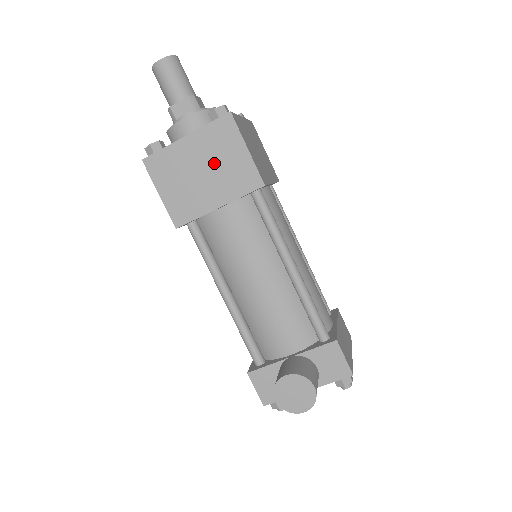
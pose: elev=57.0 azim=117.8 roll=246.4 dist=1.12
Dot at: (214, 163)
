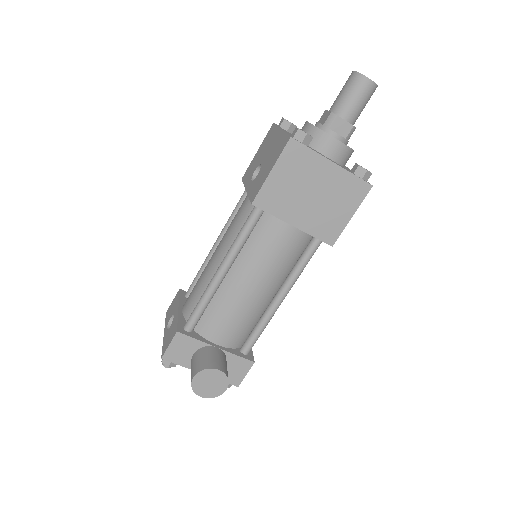
Dot at: (326, 199)
